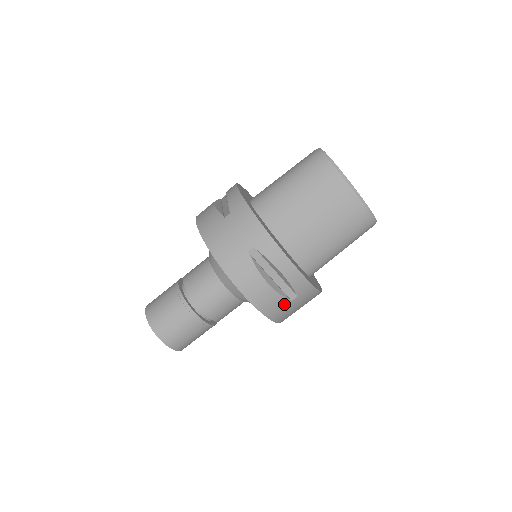
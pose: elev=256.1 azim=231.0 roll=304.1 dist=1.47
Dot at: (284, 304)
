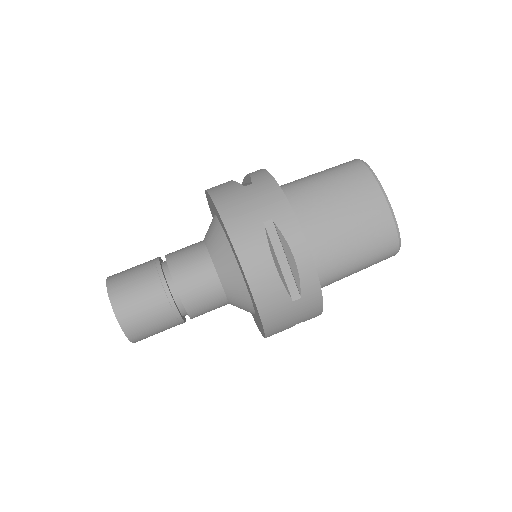
Dot at: (283, 302)
